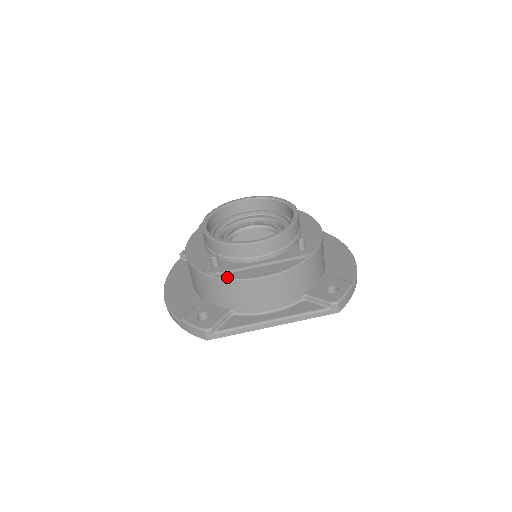
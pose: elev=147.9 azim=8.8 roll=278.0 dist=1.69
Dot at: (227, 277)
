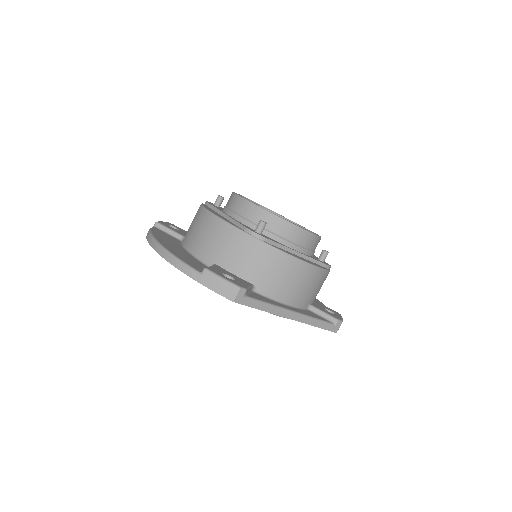
Dot at: occluded
